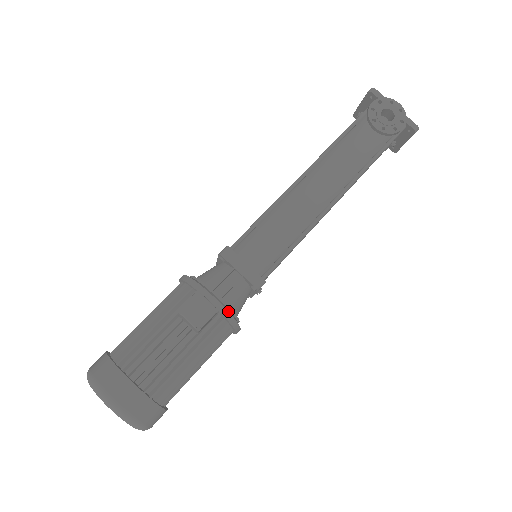
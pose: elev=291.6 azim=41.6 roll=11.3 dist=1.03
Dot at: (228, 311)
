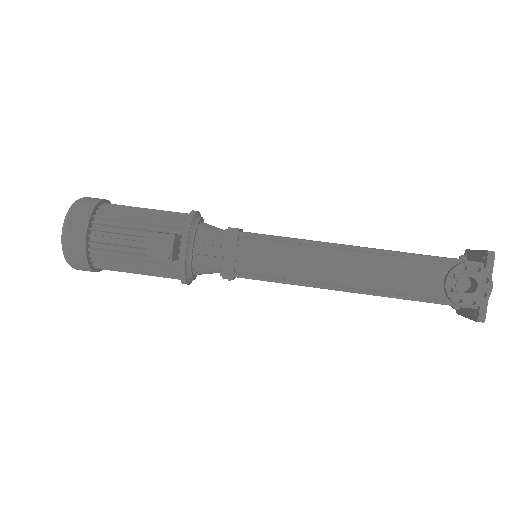
Dot at: (186, 267)
